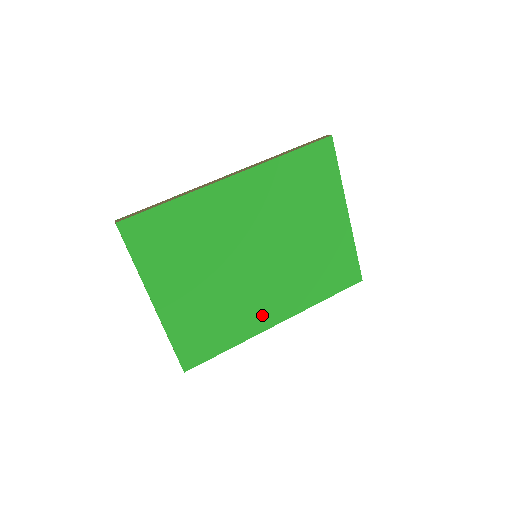
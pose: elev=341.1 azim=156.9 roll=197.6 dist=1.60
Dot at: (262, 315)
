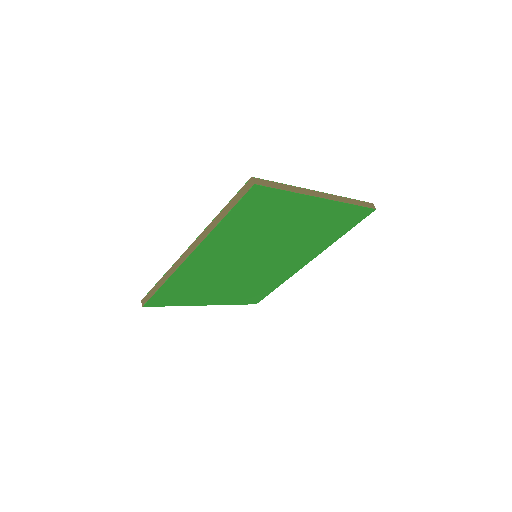
Dot at: (290, 268)
